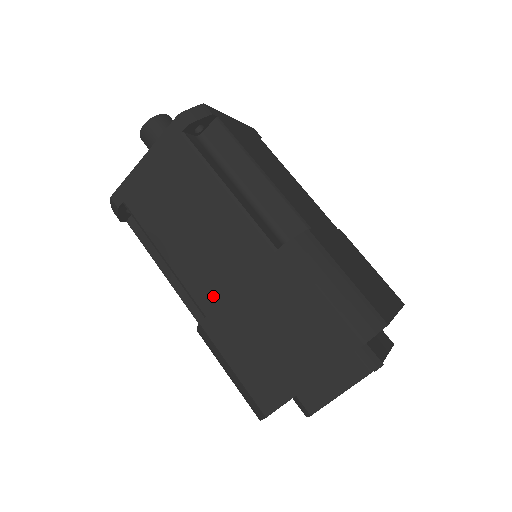
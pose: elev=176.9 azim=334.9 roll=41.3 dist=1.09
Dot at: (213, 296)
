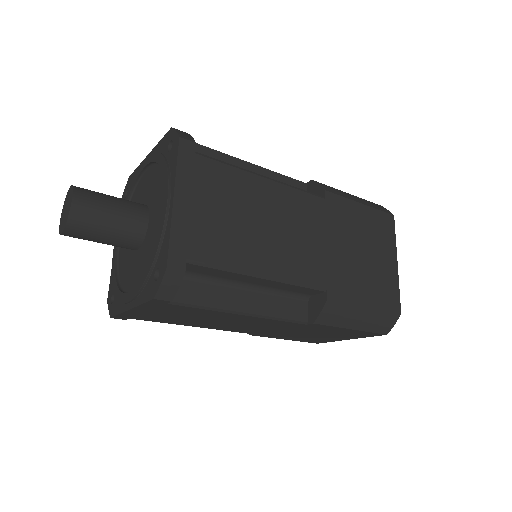
Dot at: (319, 267)
